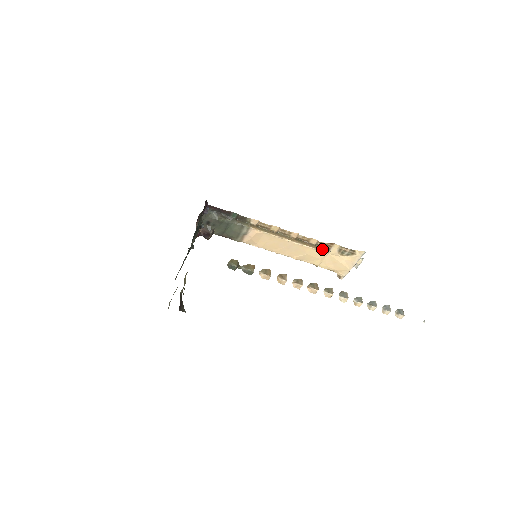
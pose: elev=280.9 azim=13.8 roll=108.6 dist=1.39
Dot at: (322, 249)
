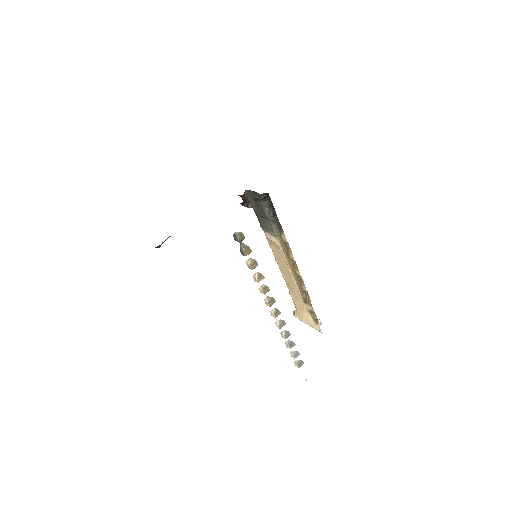
Dot at: (303, 297)
